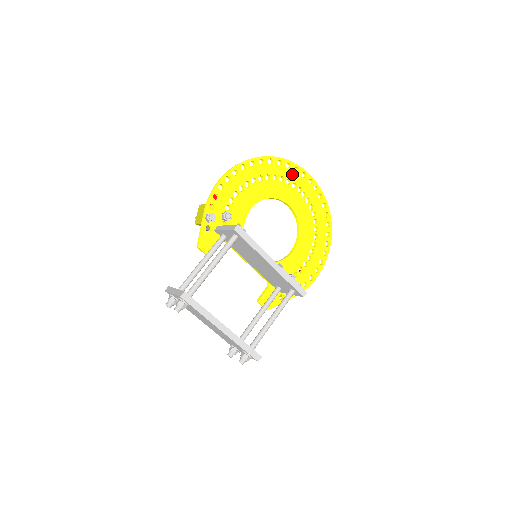
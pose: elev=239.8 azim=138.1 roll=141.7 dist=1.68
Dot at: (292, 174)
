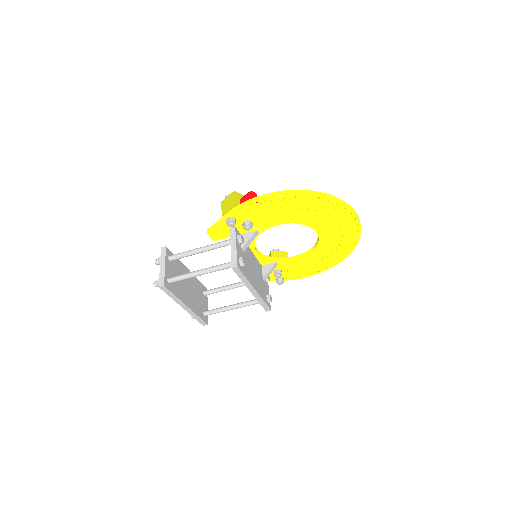
Dot at: (341, 215)
